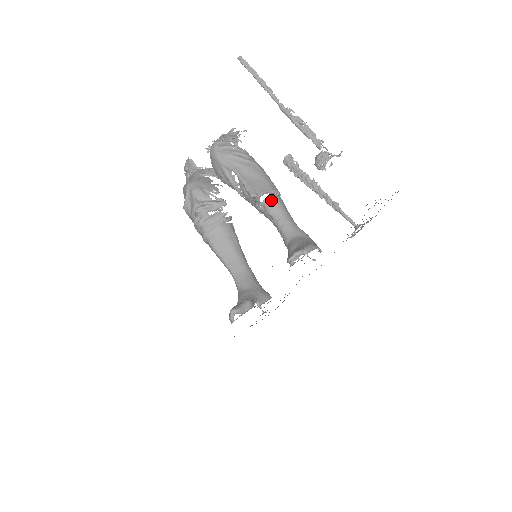
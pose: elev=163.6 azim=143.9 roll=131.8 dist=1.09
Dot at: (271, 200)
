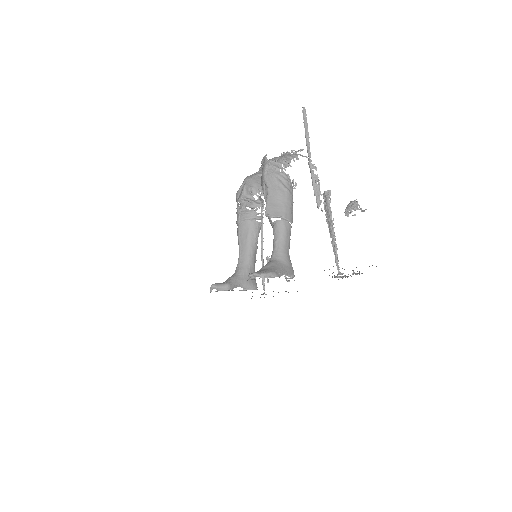
Dot at: (279, 224)
